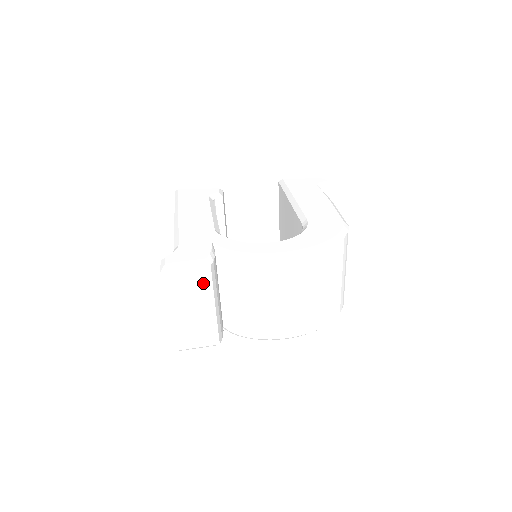
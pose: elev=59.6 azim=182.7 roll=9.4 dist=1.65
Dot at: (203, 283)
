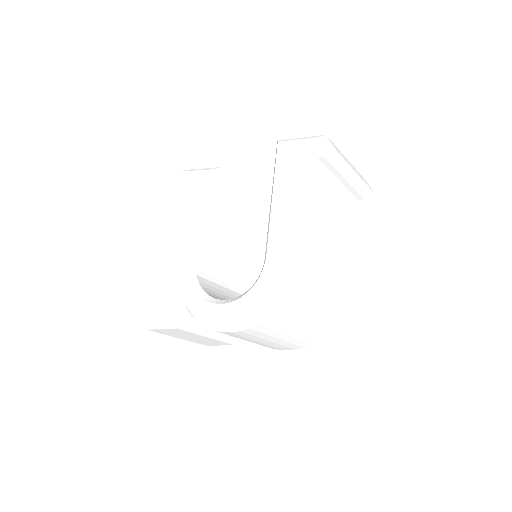
Dot at: (183, 332)
